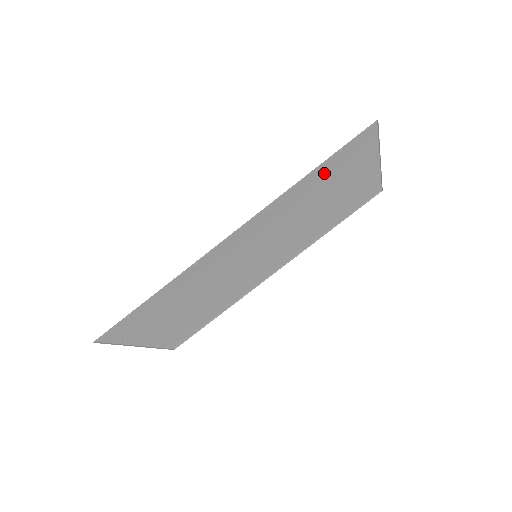
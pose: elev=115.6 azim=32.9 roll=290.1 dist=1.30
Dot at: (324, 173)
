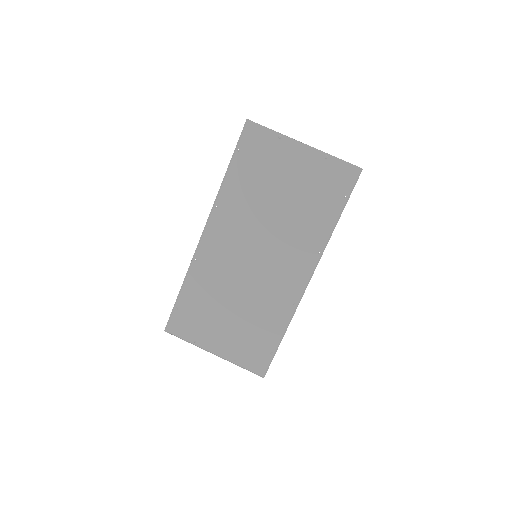
Dot at: (244, 170)
